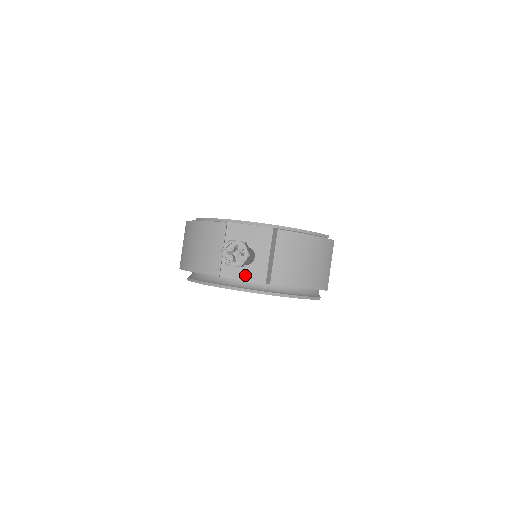
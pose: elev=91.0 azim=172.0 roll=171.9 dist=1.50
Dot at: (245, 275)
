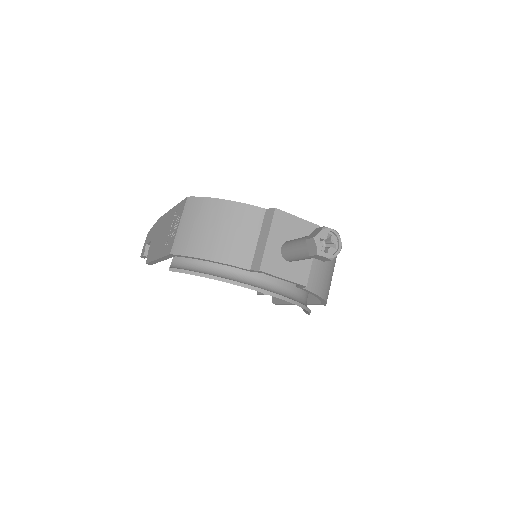
Dot at: (287, 273)
